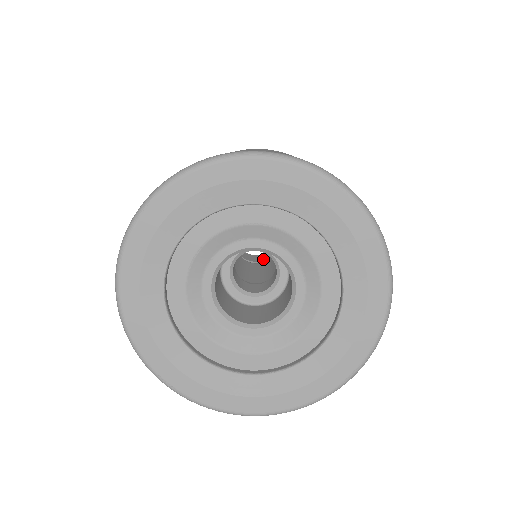
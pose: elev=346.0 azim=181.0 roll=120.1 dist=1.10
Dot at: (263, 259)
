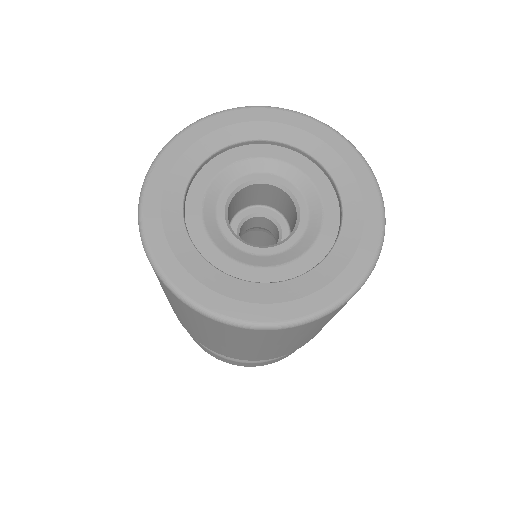
Dot at: occluded
